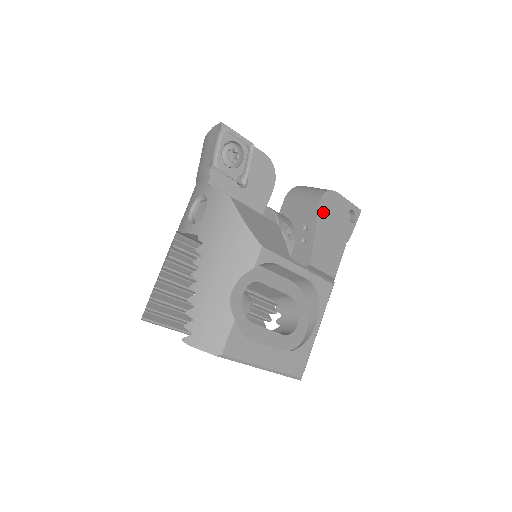
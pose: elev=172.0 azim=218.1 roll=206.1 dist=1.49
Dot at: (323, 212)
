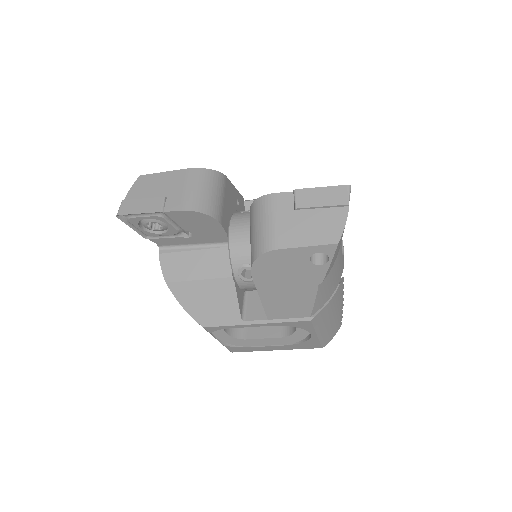
Dot at: (262, 278)
